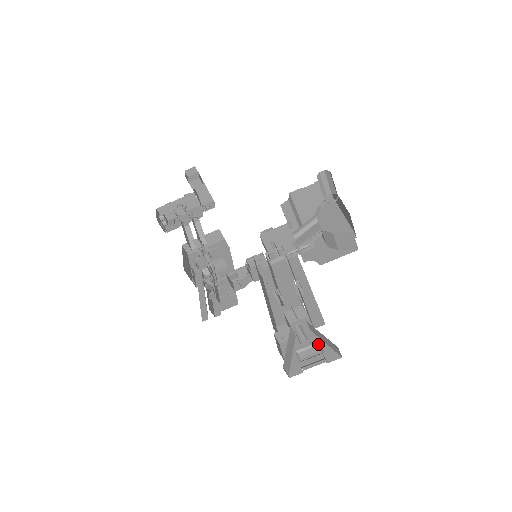
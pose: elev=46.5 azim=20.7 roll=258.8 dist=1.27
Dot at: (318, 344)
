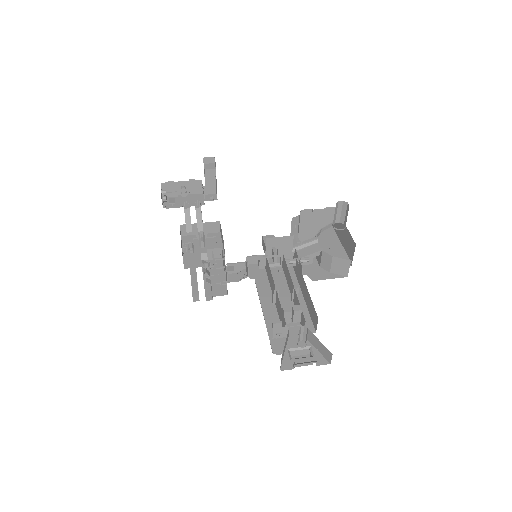
Dot at: (309, 348)
